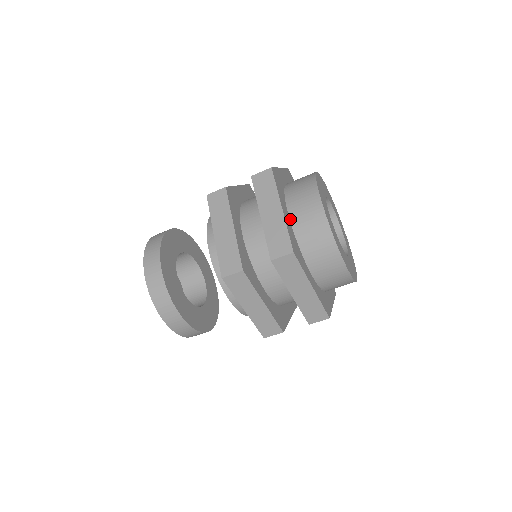
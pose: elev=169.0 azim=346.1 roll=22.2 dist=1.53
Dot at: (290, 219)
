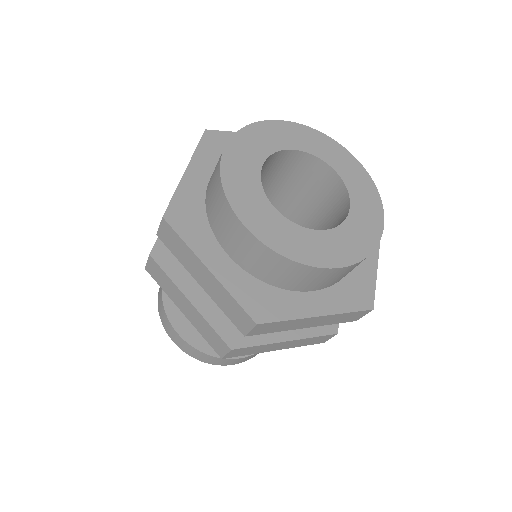
Dot at: (208, 184)
